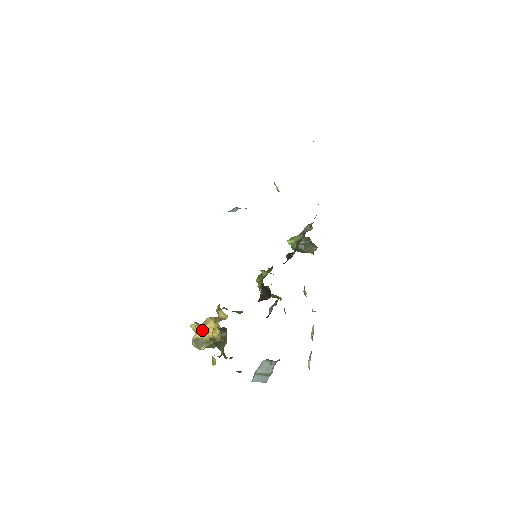
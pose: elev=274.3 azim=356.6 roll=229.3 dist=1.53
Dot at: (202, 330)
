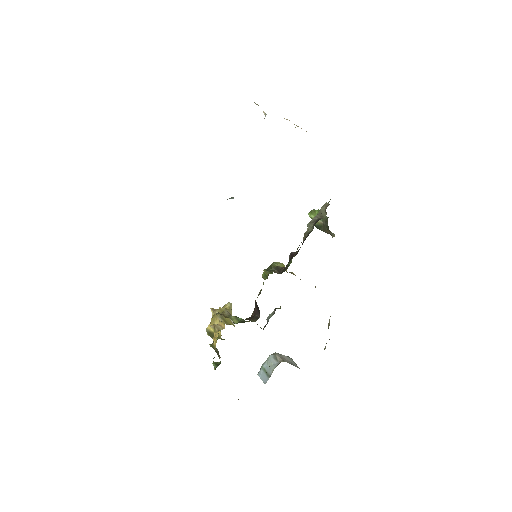
Dot at: occluded
